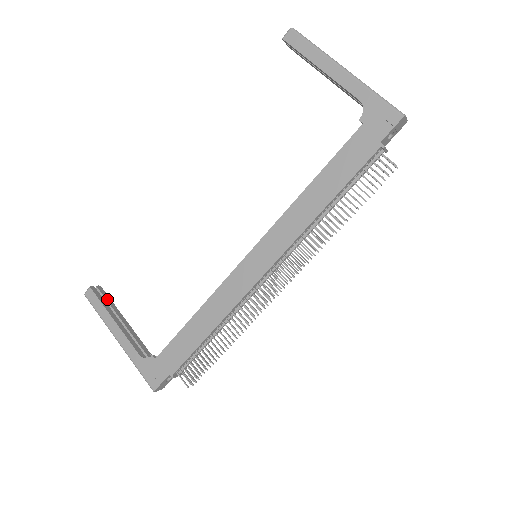
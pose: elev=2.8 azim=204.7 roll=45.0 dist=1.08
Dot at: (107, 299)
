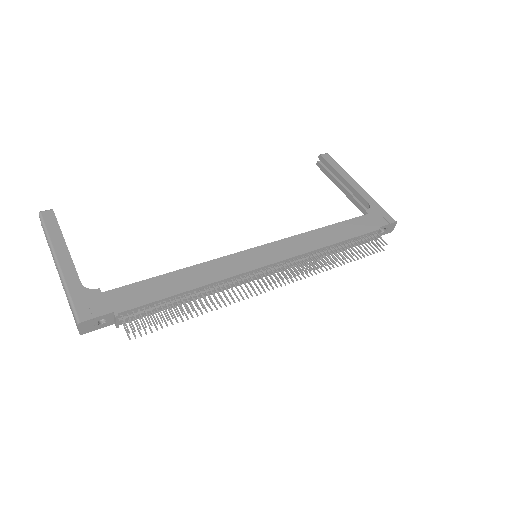
Dot at: occluded
